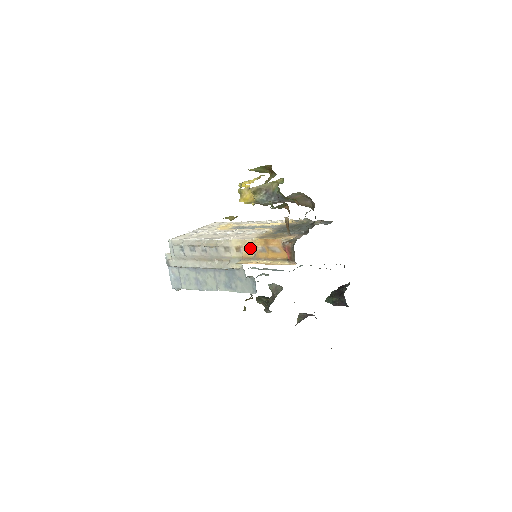
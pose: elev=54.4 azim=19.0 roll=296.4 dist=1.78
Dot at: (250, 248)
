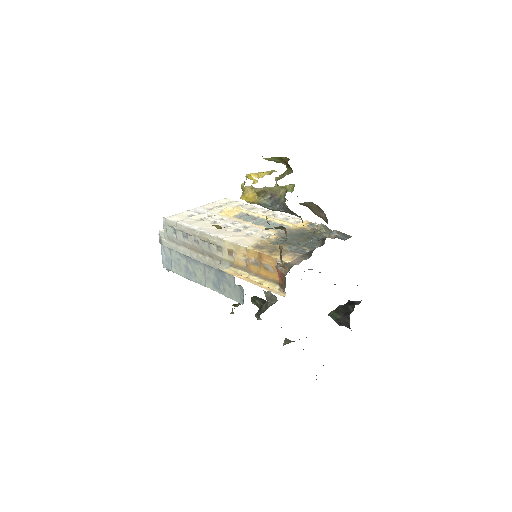
Dot at: (243, 256)
